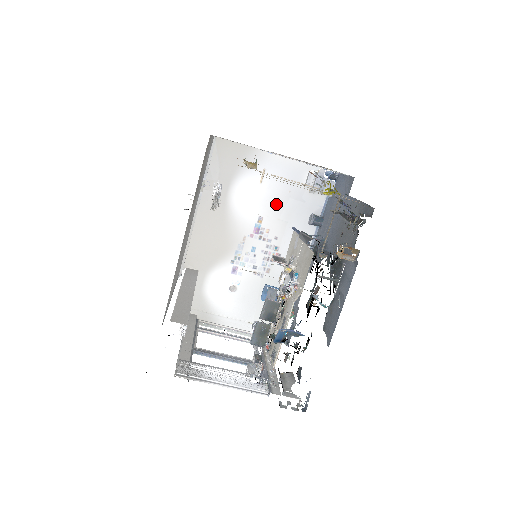
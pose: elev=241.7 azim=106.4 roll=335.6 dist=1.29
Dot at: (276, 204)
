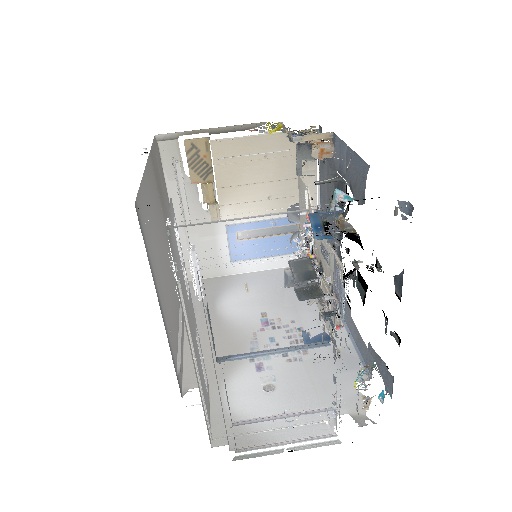
Dot at: (273, 299)
